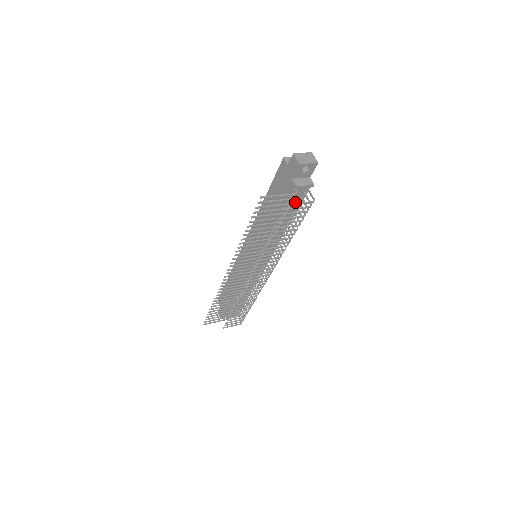
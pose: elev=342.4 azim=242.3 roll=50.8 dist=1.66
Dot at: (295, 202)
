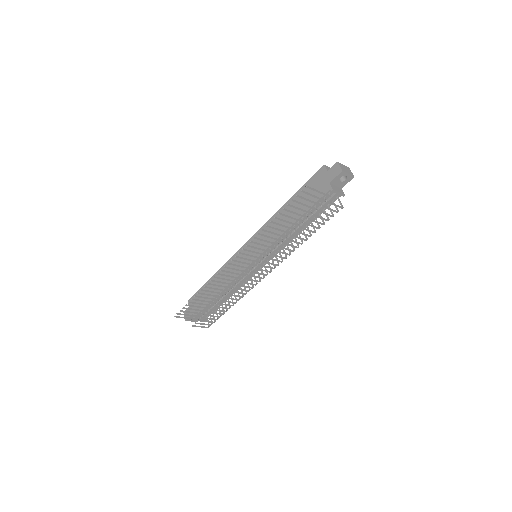
Dot at: occluded
